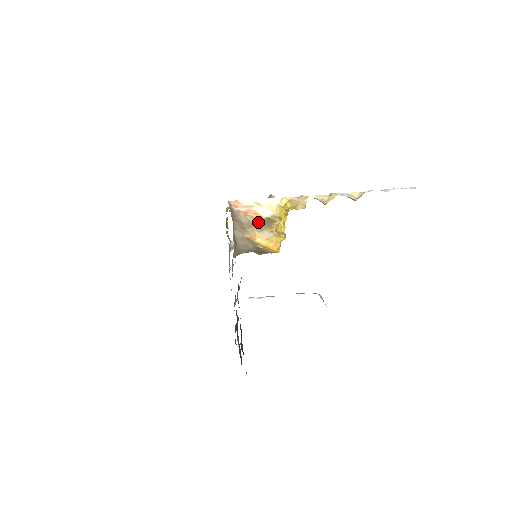
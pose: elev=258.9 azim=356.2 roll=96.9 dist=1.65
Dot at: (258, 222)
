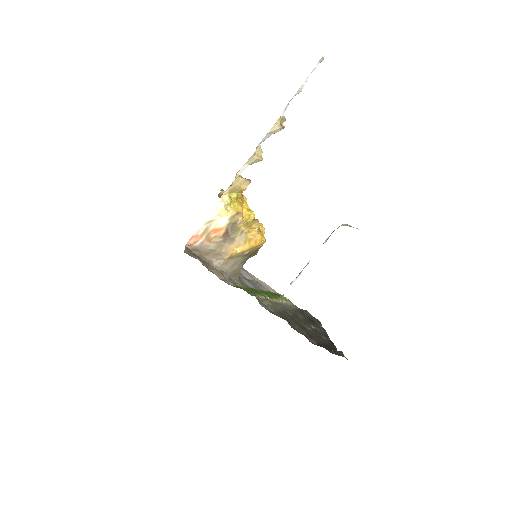
Dot at: (224, 236)
